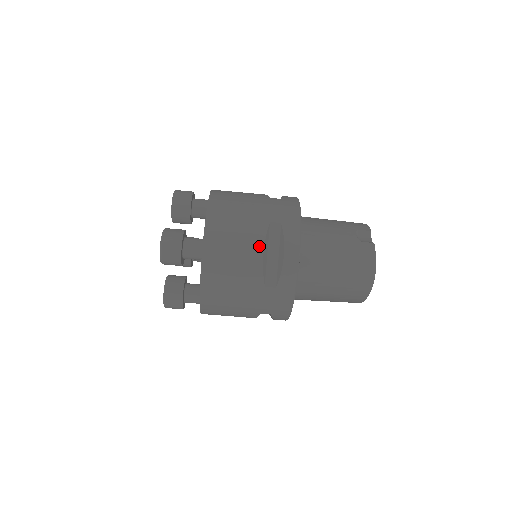
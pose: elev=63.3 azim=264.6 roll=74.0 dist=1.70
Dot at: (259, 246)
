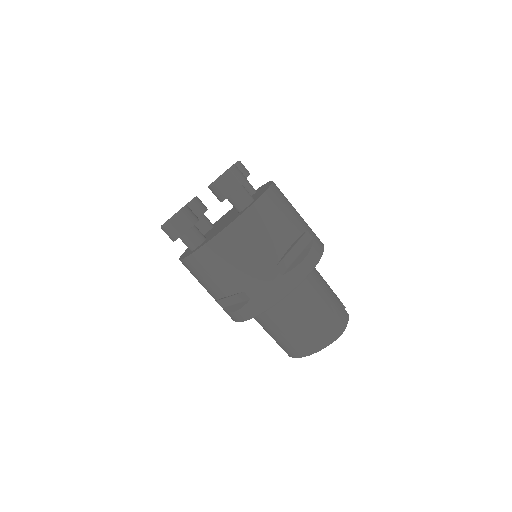
Dot at: (294, 236)
